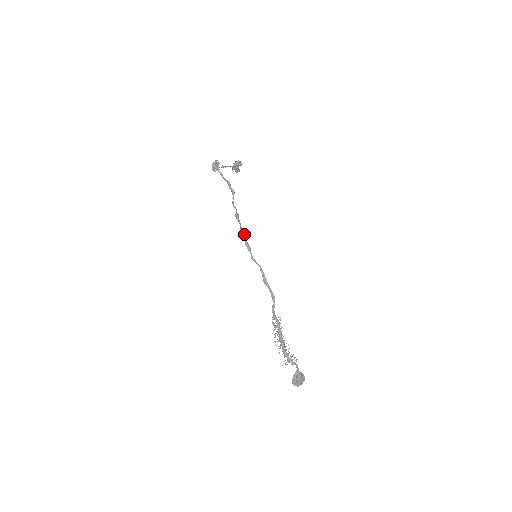
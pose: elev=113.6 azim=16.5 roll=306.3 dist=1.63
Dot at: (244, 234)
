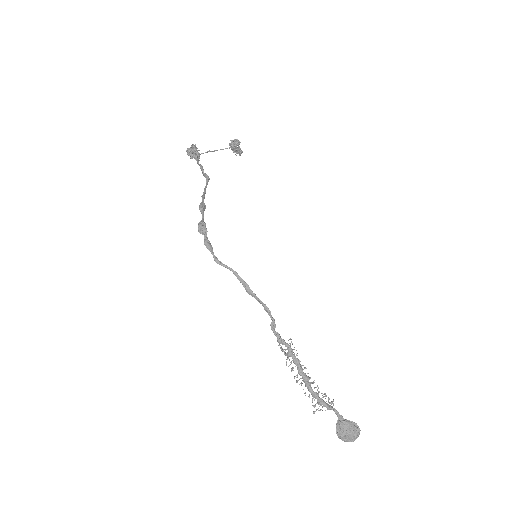
Dot at: (202, 228)
